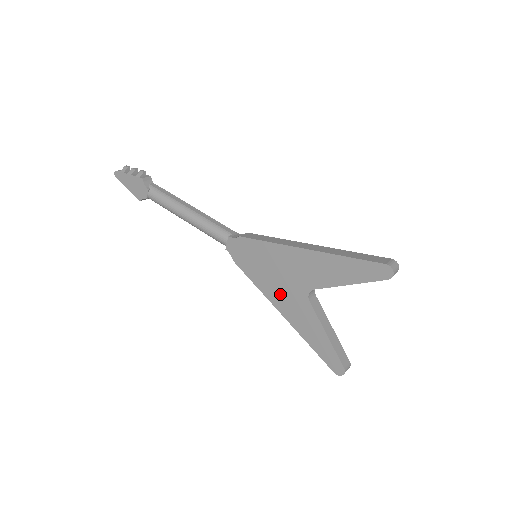
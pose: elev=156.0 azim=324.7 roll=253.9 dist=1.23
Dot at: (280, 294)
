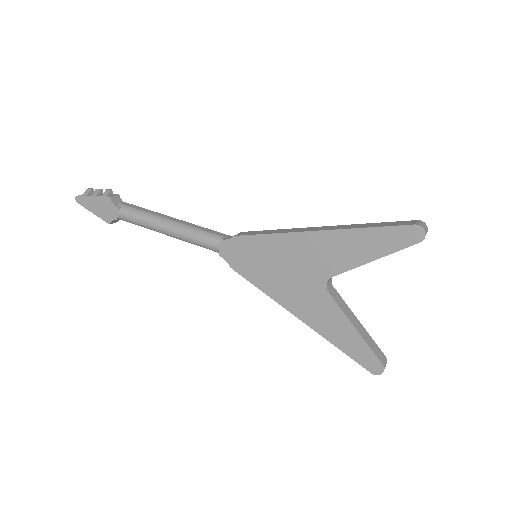
Dot at: (292, 293)
